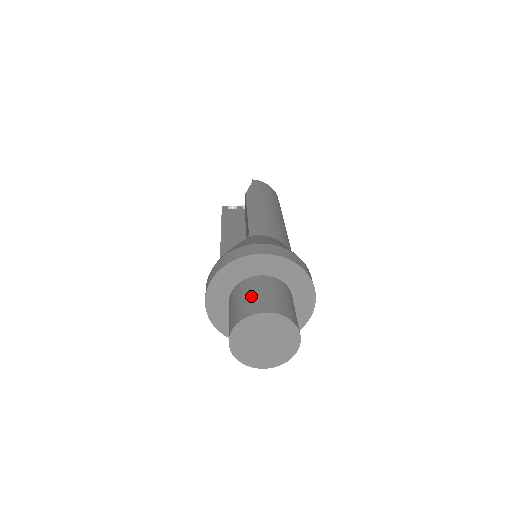
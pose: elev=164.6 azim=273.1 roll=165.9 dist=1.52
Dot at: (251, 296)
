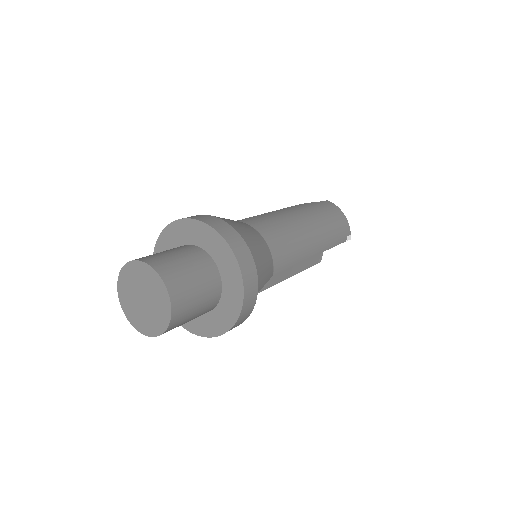
Dot at: (160, 252)
